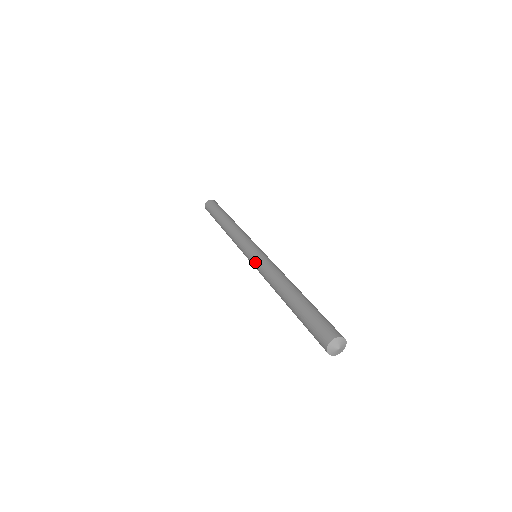
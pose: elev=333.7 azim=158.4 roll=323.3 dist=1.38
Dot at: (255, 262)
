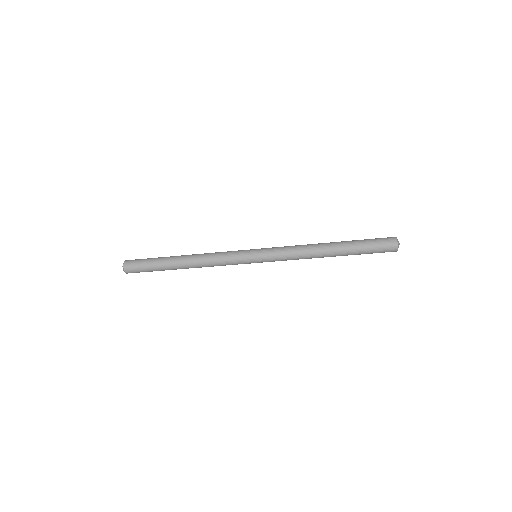
Dot at: (270, 253)
